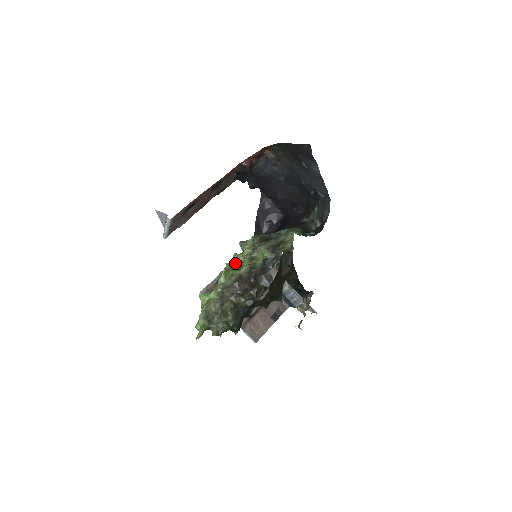
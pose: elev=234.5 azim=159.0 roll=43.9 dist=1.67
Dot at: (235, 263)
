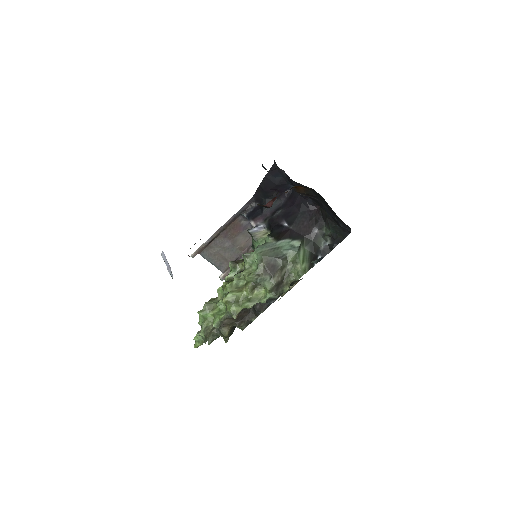
Dot at: (236, 285)
